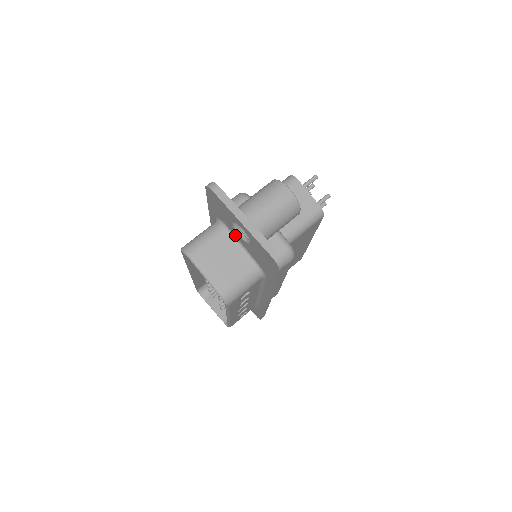
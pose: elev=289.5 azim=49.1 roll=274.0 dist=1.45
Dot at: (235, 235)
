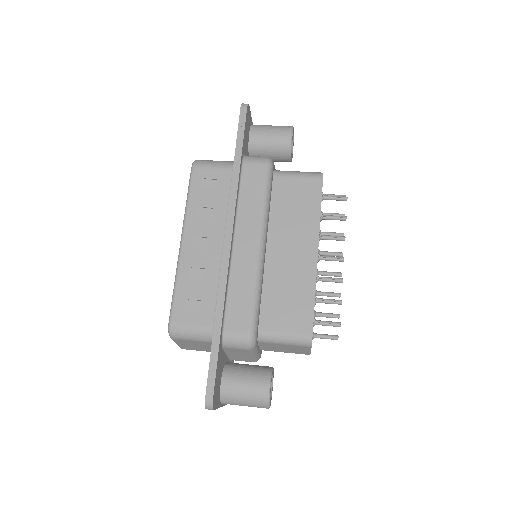
Dot at: occluded
